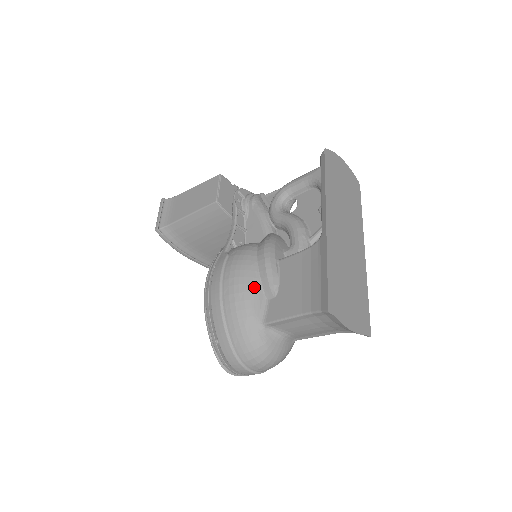
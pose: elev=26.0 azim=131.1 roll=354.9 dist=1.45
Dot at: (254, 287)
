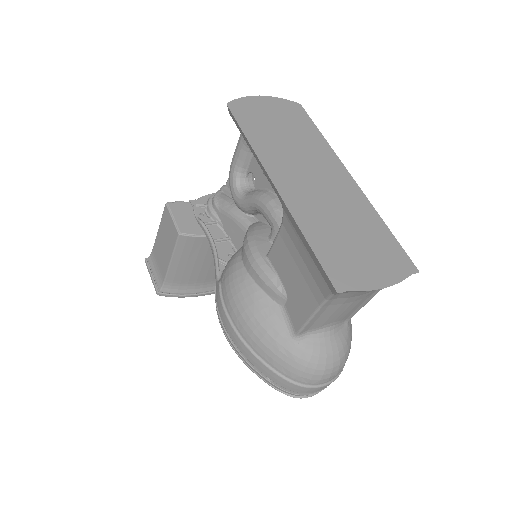
Dot at: (260, 303)
